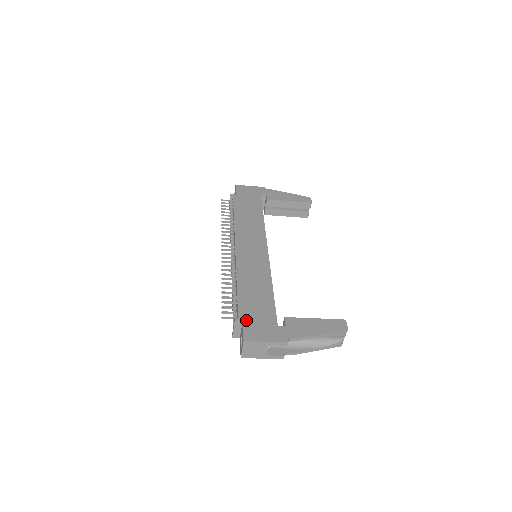
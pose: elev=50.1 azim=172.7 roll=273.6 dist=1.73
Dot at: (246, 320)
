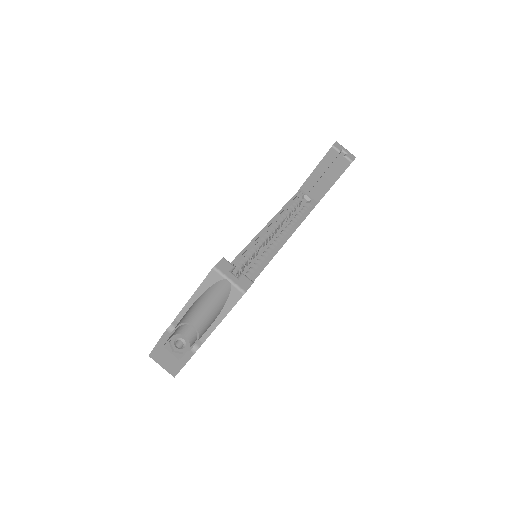
Dot at: occluded
